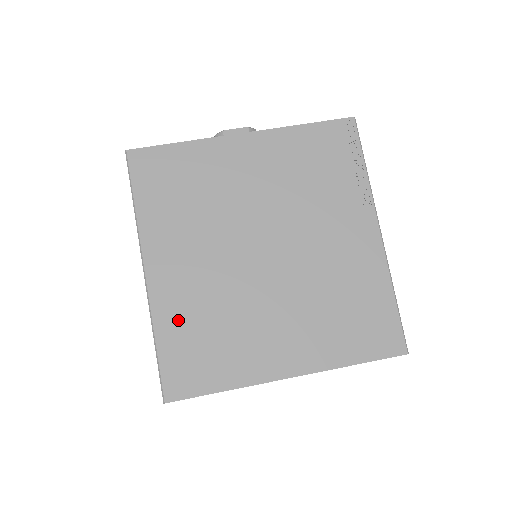
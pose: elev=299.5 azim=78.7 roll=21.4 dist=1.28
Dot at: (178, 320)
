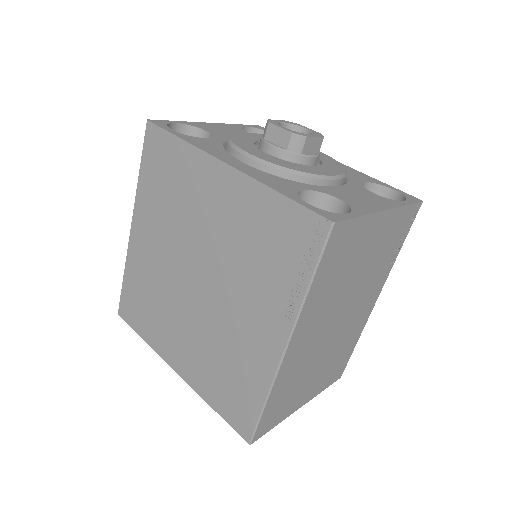
Dot at: (136, 275)
